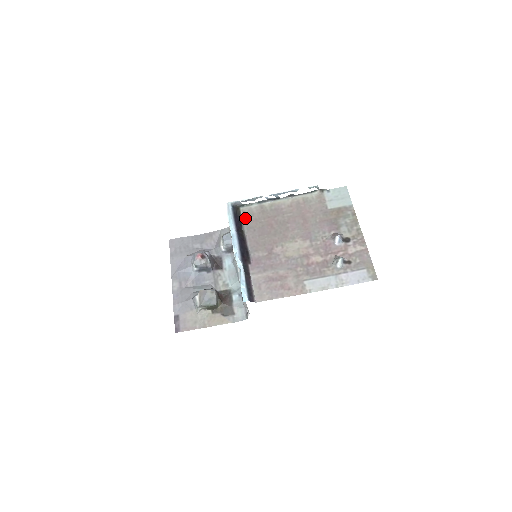
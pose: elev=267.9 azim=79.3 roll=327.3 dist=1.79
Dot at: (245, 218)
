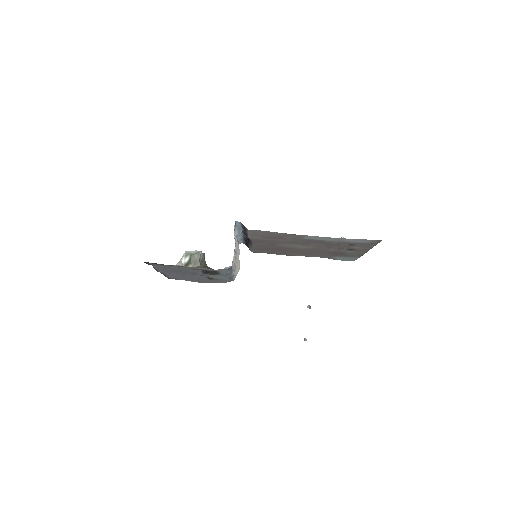
Dot at: (253, 250)
